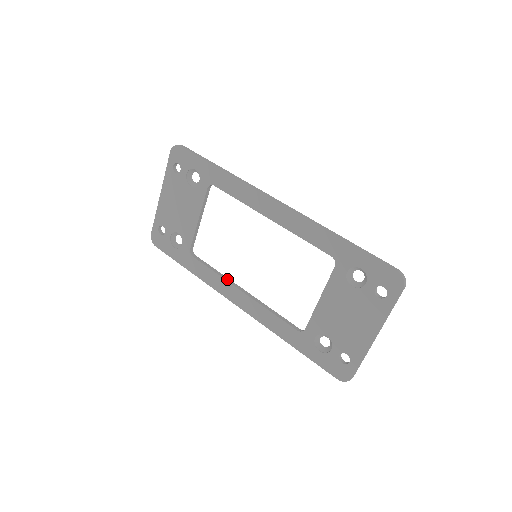
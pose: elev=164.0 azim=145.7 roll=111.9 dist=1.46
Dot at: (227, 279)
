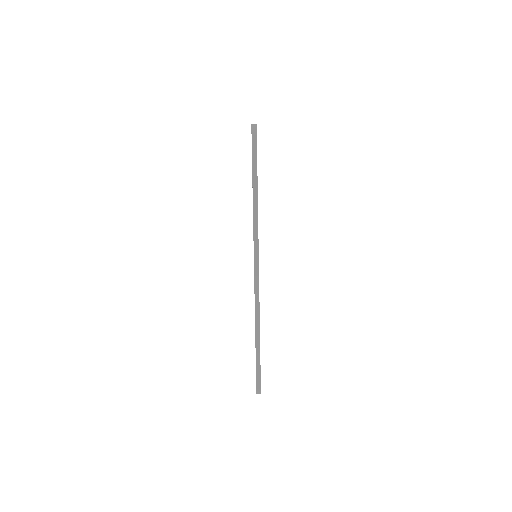
Dot at: occluded
